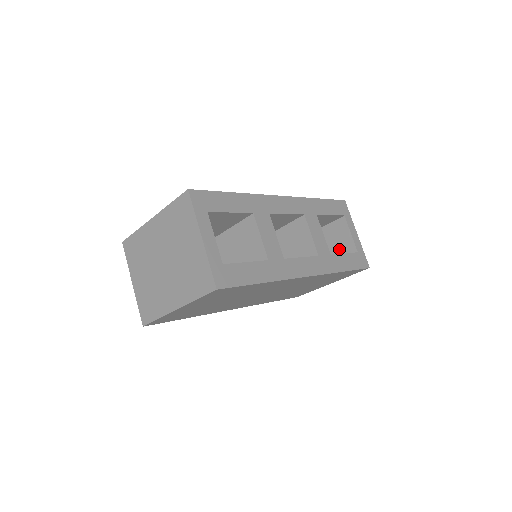
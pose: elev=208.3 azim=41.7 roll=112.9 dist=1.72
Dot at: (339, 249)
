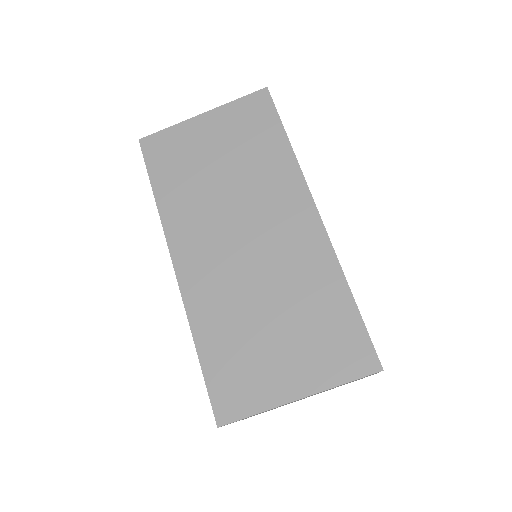
Dot at: occluded
